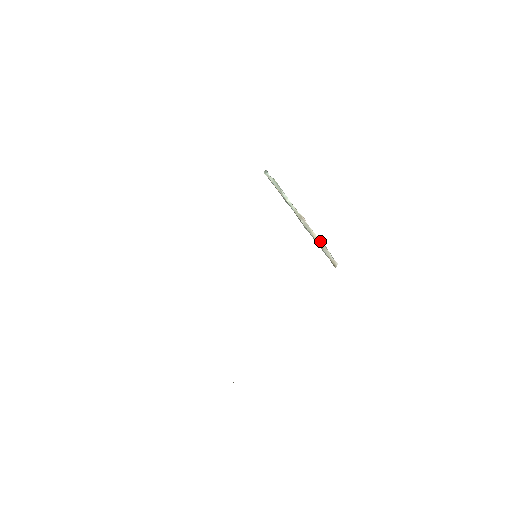
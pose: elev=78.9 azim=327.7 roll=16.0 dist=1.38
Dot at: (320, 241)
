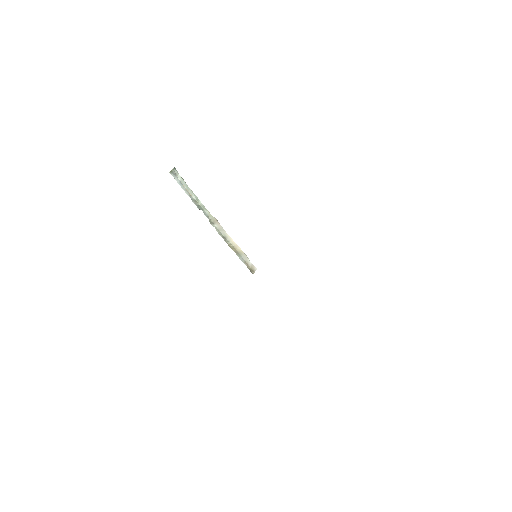
Dot at: (238, 246)
